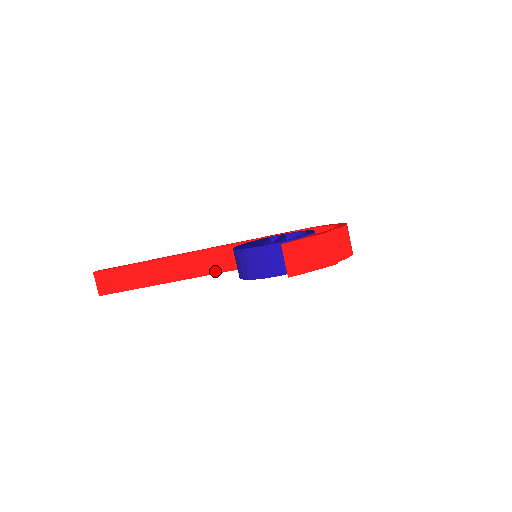
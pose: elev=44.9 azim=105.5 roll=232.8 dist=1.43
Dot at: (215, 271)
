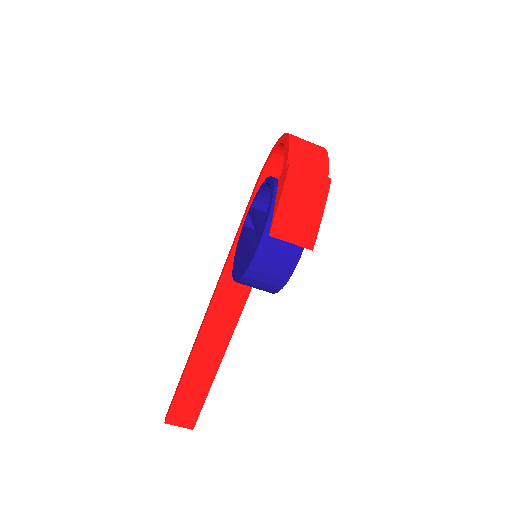
Dot at: (242, 303)
